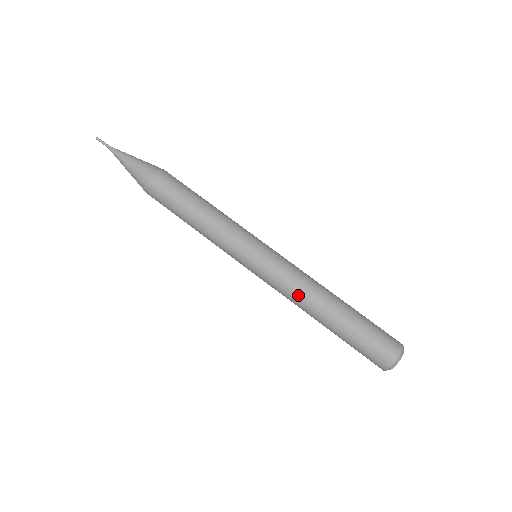
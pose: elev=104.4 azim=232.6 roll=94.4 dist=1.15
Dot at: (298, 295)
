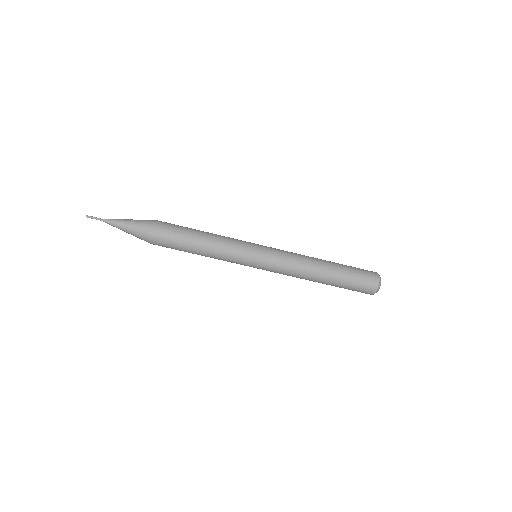
Dot at: (300, 269)
